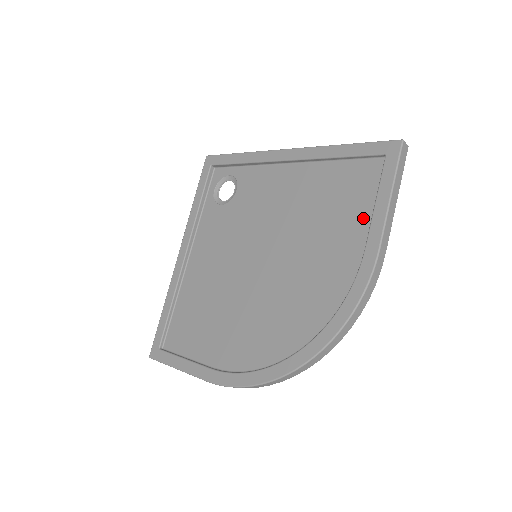
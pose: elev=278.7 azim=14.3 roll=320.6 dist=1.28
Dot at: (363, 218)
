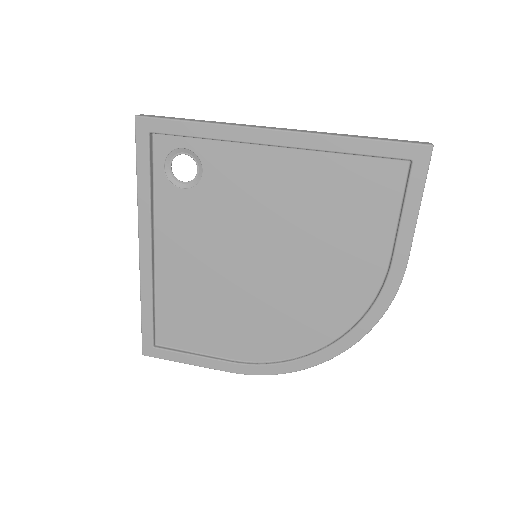
Dot at: (386, 227)
